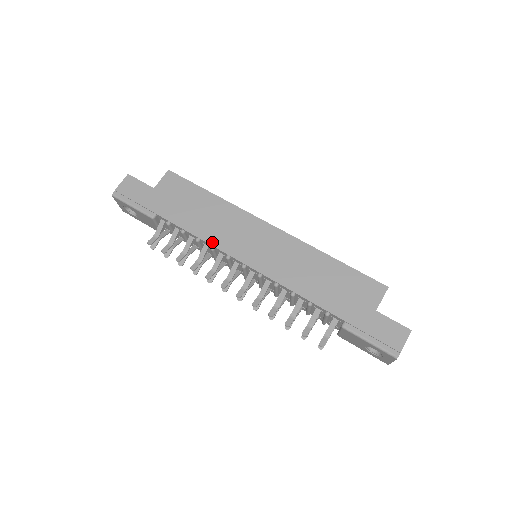
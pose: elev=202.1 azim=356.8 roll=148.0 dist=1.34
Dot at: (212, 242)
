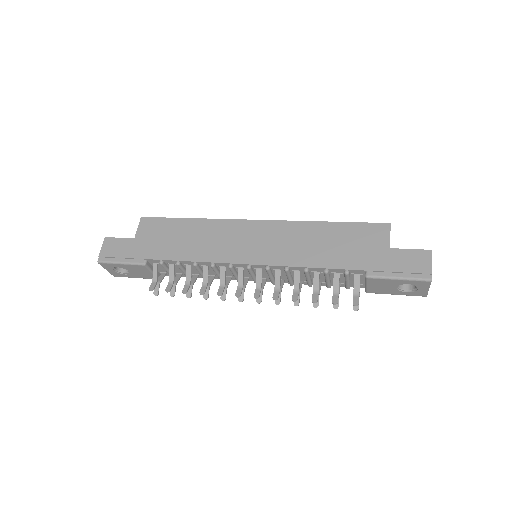
Dot at: (209, 259)
